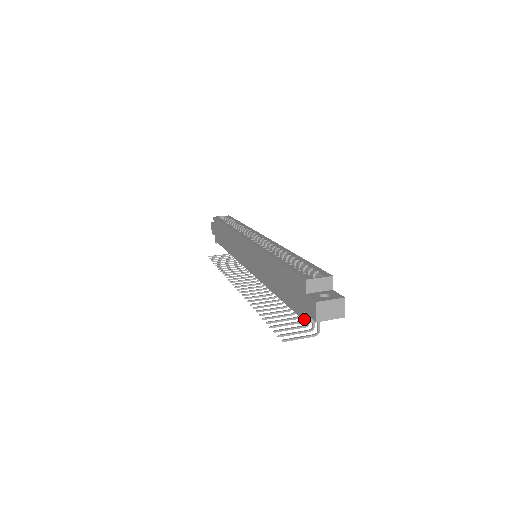
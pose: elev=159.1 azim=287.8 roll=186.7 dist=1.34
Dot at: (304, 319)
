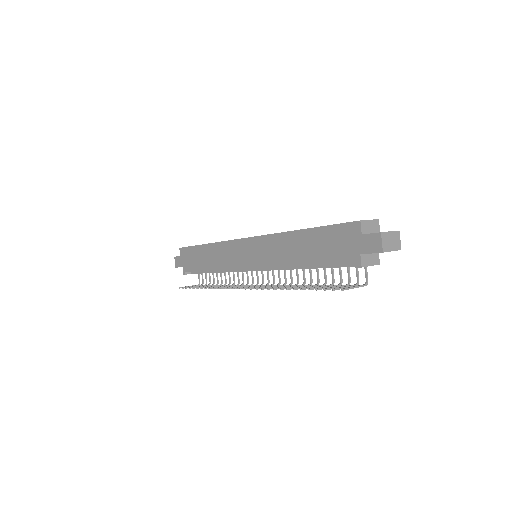
Dot at: (361, 262)
